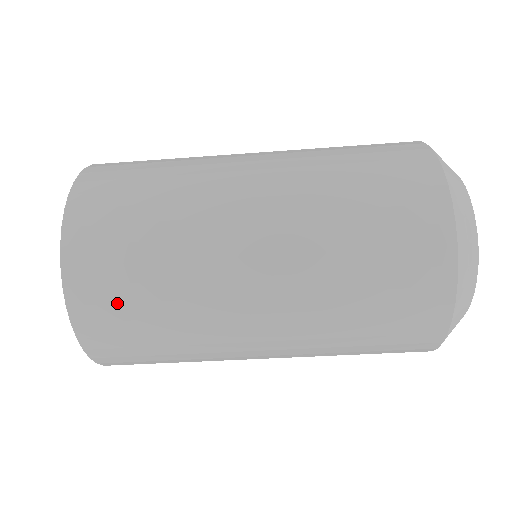
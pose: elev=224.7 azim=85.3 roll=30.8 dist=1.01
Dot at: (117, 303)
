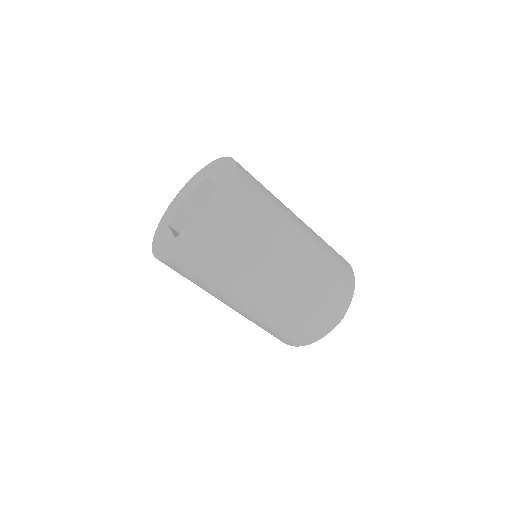
Dot at: (247, 216)
